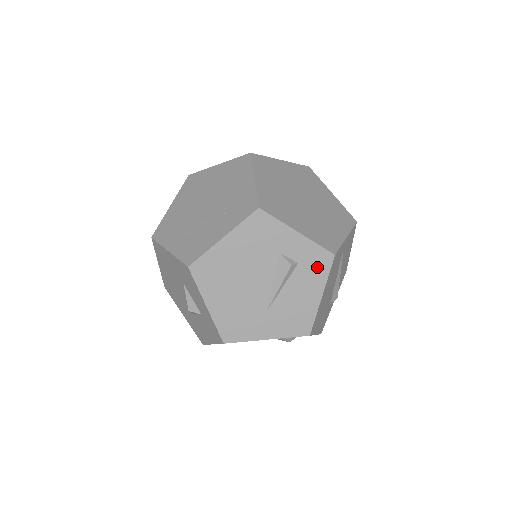
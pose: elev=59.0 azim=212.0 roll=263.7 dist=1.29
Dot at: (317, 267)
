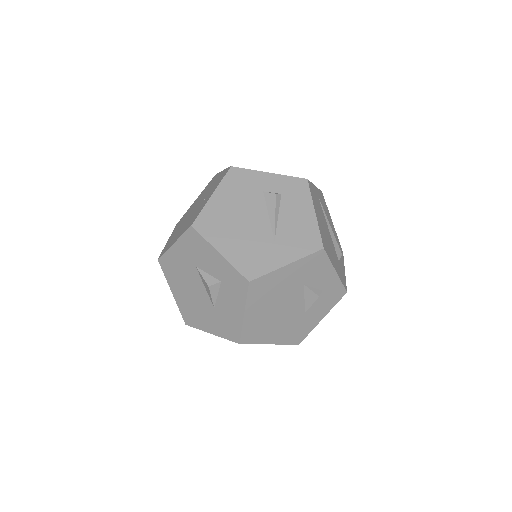
Dot at: (298, 192)
